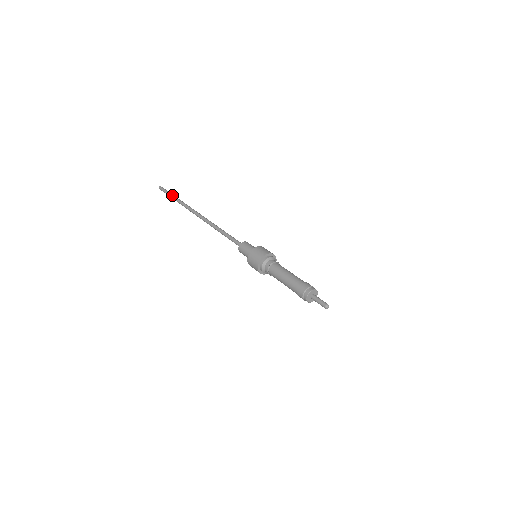
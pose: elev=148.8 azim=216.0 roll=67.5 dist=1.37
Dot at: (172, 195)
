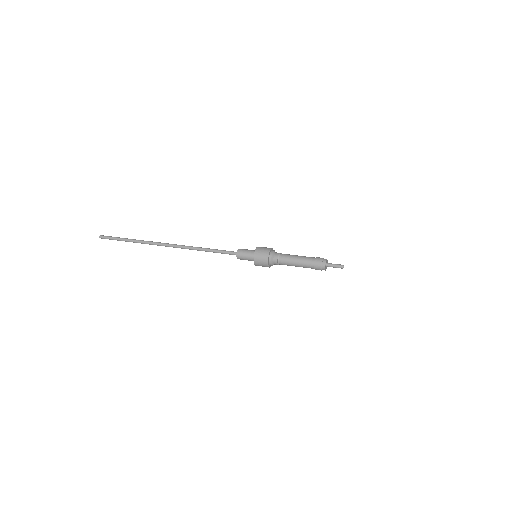
Dot at: (124, 238)
